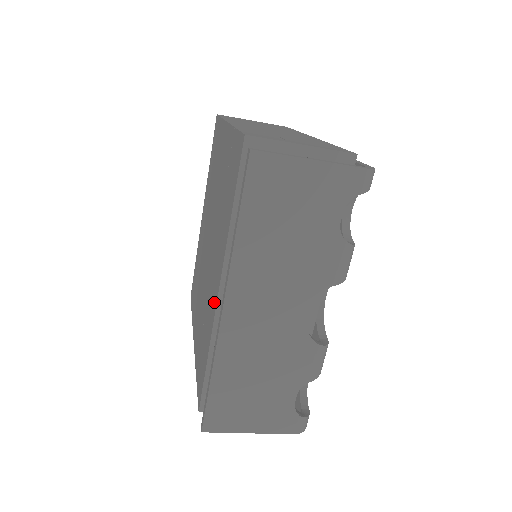
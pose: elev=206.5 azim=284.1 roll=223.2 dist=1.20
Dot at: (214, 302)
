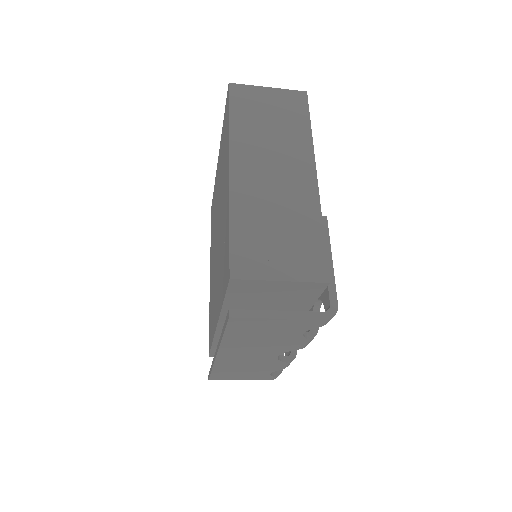
Dot at: (215, 321)
